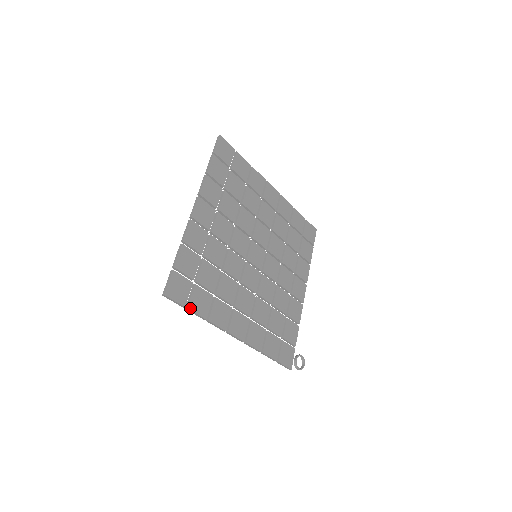
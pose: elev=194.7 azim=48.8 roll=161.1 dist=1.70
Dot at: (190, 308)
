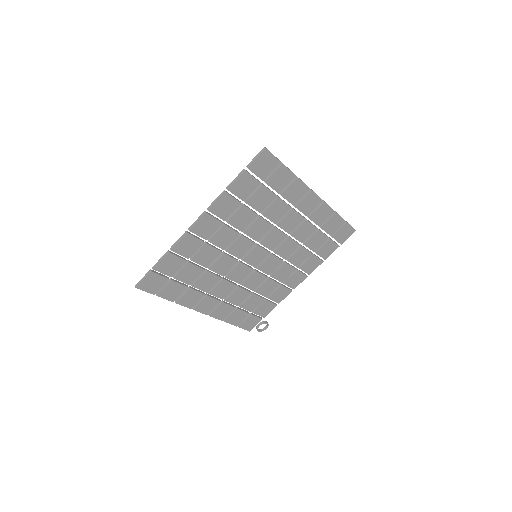
Dot at: (159, 295)
